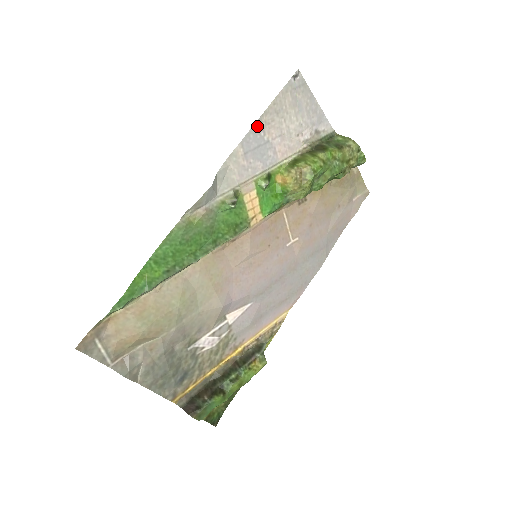
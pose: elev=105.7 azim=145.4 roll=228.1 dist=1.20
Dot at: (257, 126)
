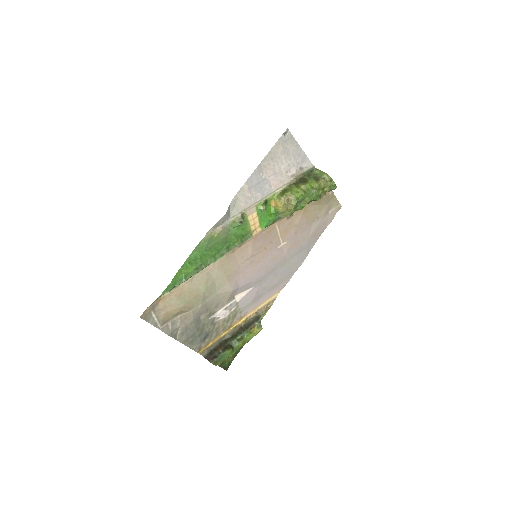
Dot at: (258, 169)
